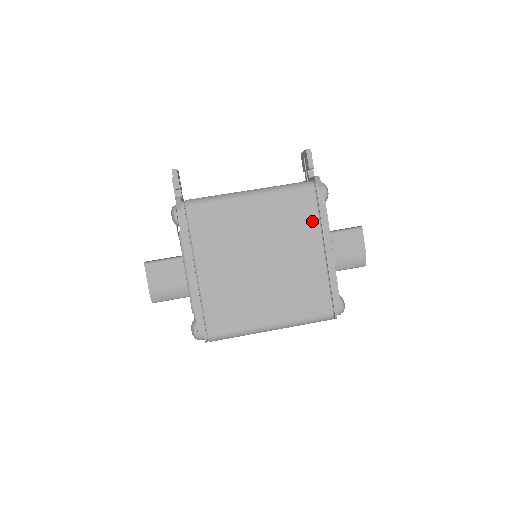
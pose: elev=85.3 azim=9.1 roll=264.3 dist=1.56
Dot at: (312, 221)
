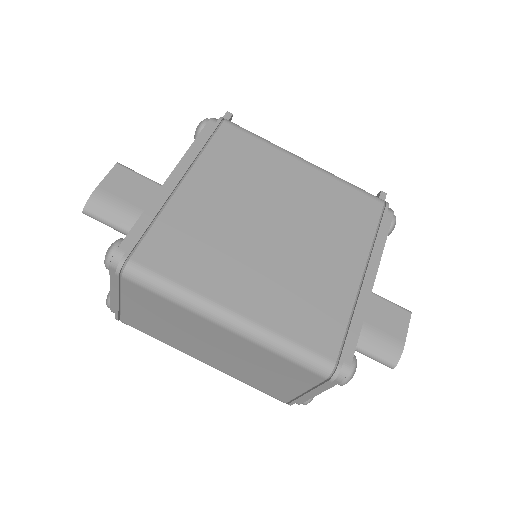
Dot at: (364, 232)
